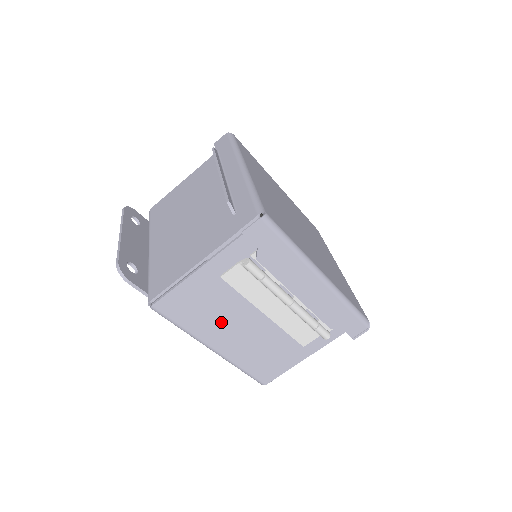
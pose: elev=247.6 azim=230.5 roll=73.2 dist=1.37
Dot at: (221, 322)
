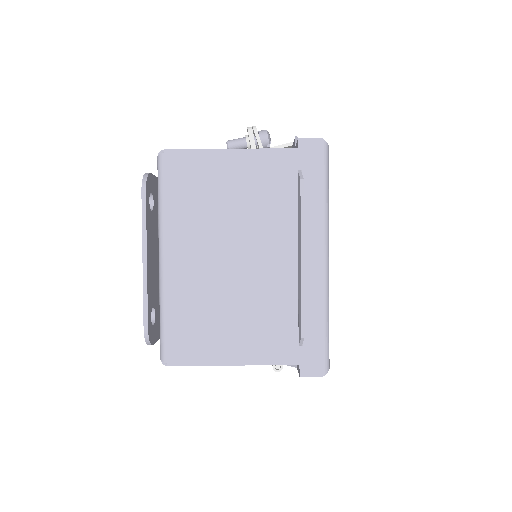
Dot at: occluded
